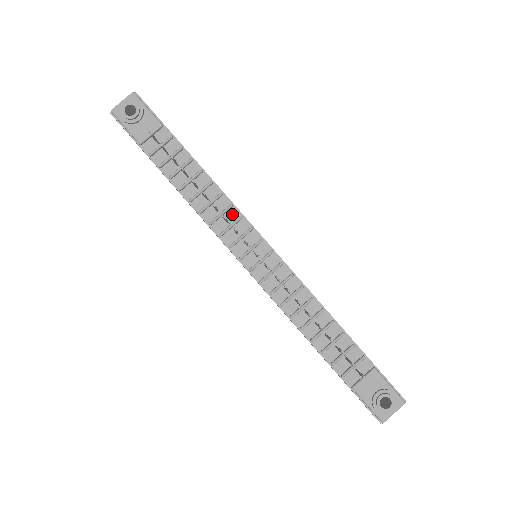
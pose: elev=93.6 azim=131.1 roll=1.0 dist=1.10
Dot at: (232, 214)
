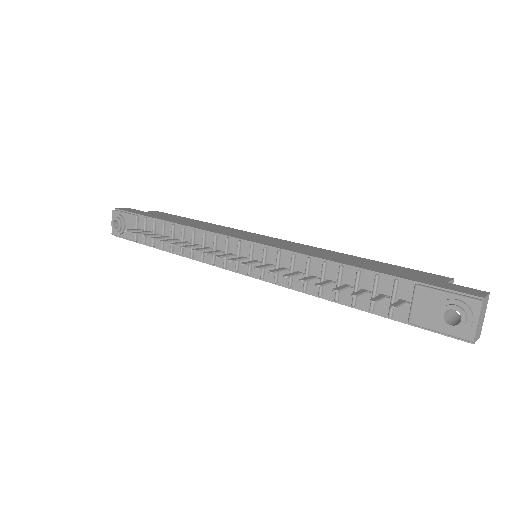
Dot at: (210, 239)
